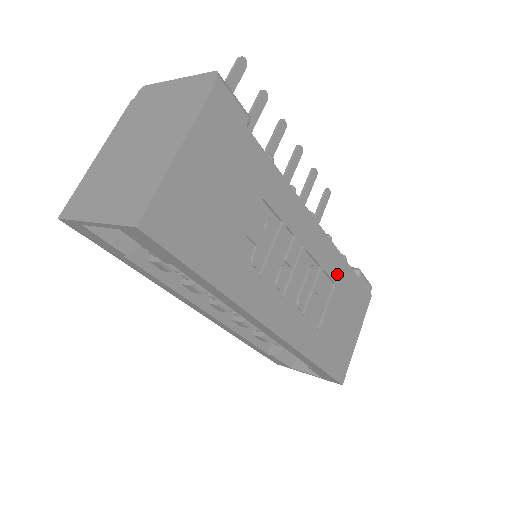
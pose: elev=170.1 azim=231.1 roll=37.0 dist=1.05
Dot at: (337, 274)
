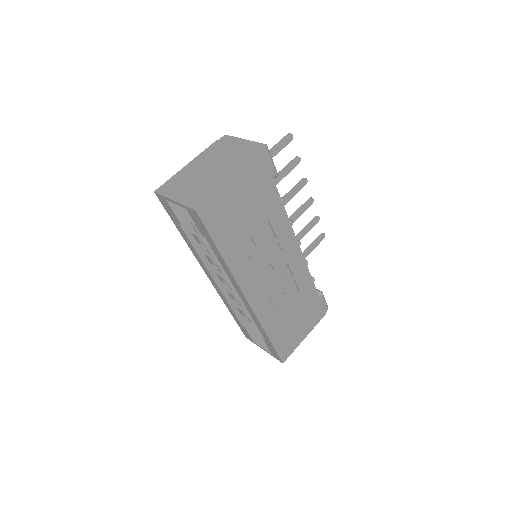
Dot at: (304, 287)
